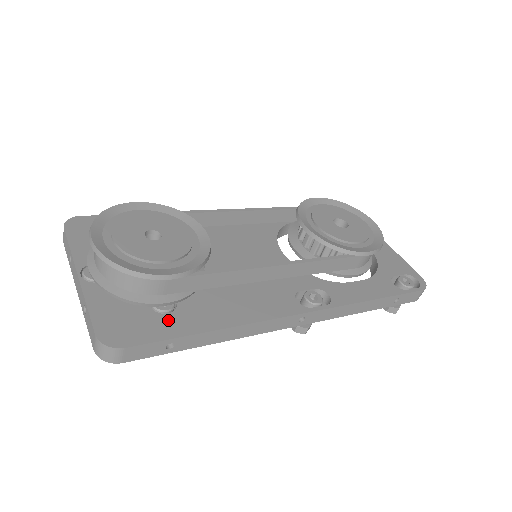
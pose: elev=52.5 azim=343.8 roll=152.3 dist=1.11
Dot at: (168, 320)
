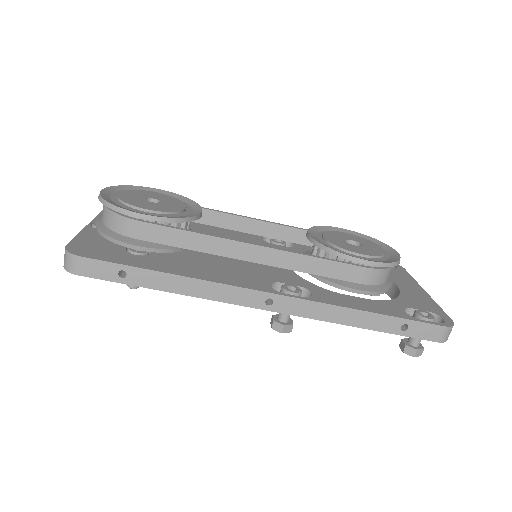
Dot at: (132, 257)
